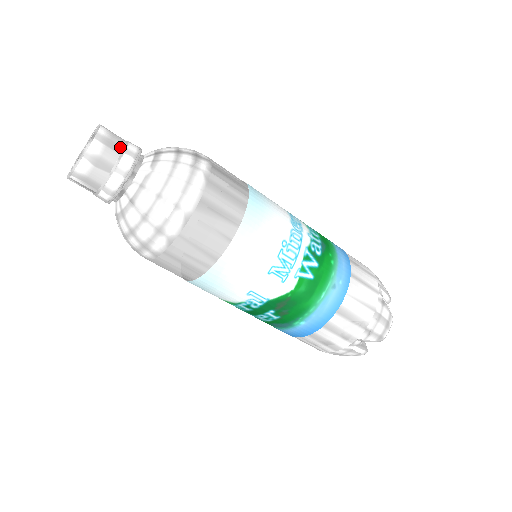
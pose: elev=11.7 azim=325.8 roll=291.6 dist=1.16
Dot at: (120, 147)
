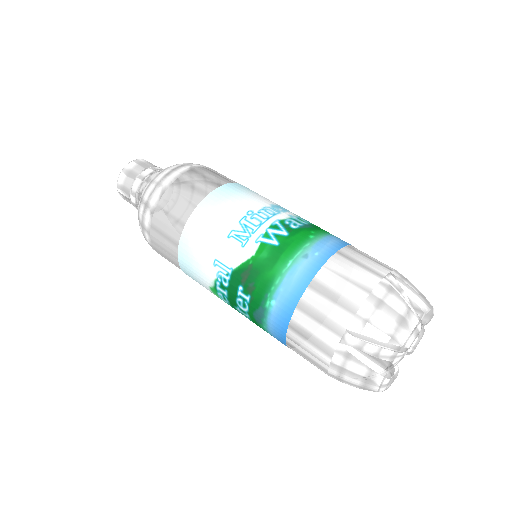
Dot at: (149, 166)
